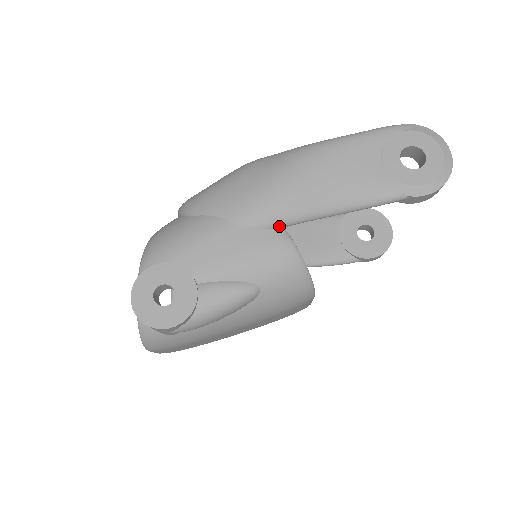
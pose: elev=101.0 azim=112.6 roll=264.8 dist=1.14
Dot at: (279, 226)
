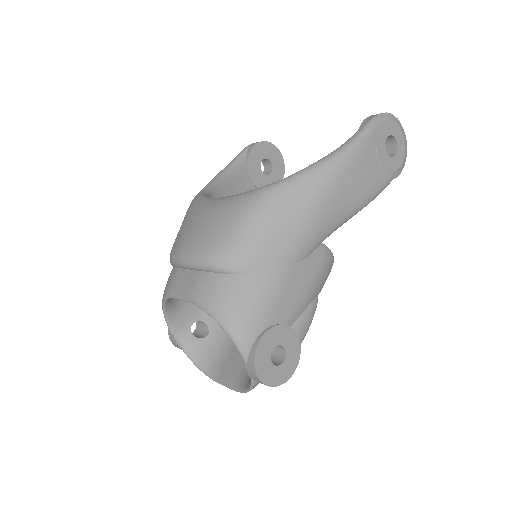
Dot at: (321, 243)
